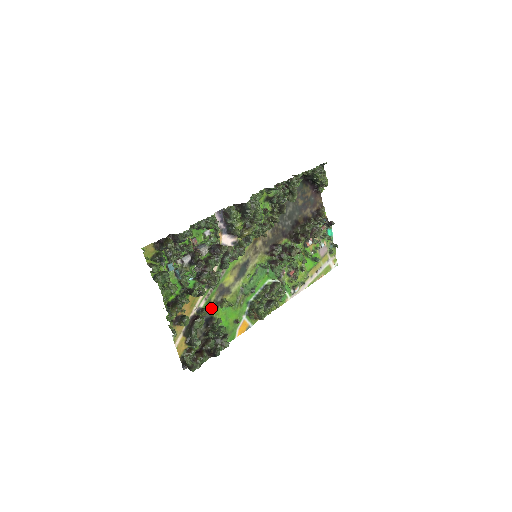
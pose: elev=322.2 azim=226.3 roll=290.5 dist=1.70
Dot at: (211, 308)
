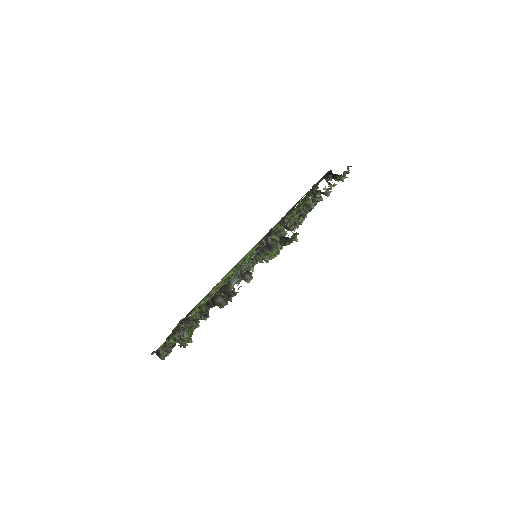
Dot at: (197, 304)
